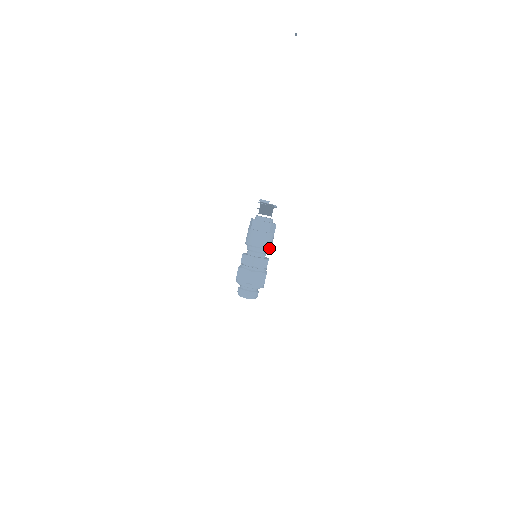
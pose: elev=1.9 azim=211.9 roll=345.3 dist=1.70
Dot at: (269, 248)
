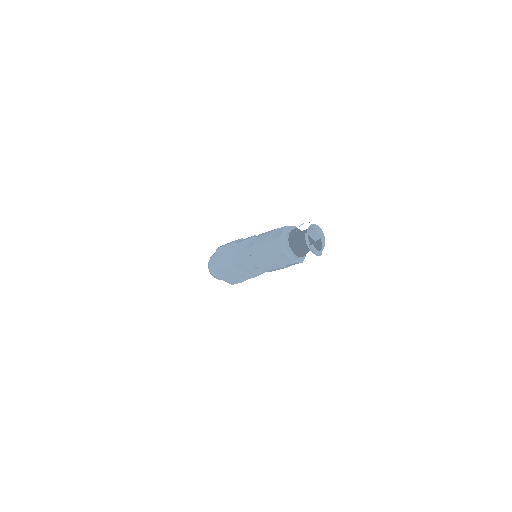
Dot at: occluded
